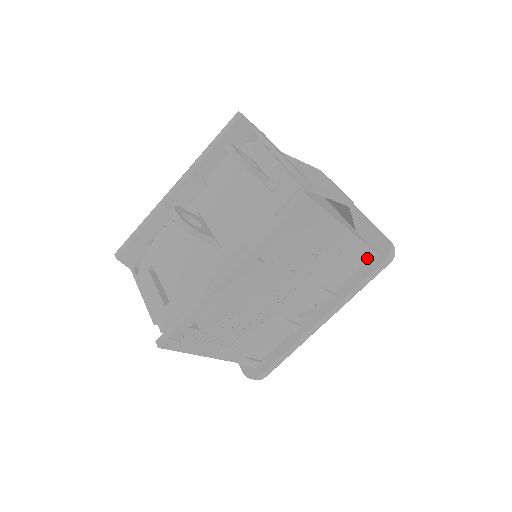
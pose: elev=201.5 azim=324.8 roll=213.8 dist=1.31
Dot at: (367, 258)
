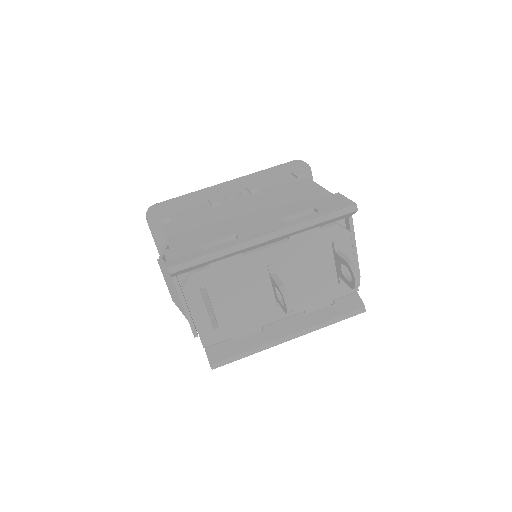
Dot at: occluded
